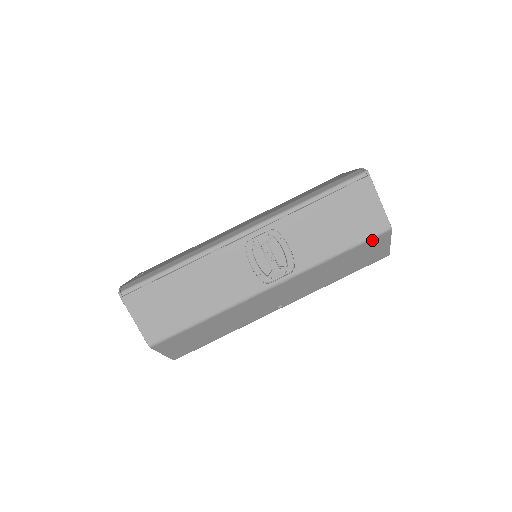
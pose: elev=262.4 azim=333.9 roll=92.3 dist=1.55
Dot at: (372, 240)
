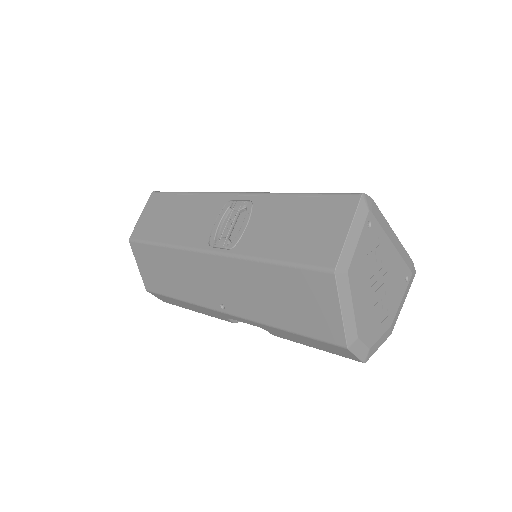
Dot at: (310, 273)
